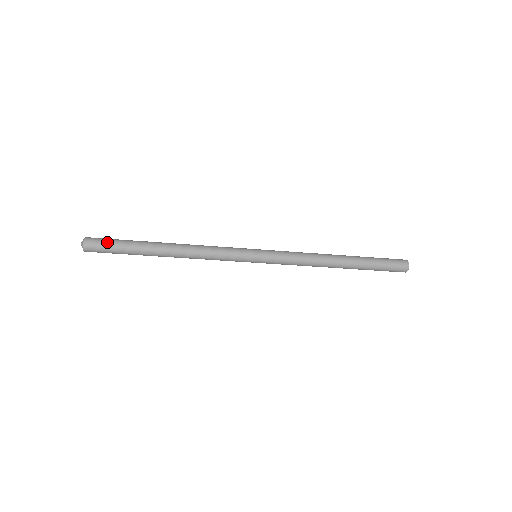
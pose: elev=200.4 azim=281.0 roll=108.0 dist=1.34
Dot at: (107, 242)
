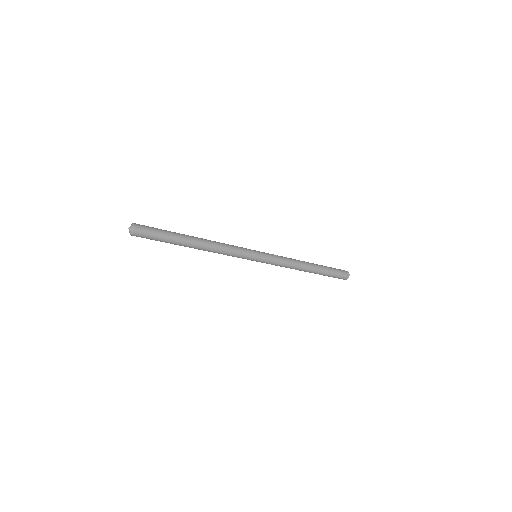
Dot at: (152, 227)
